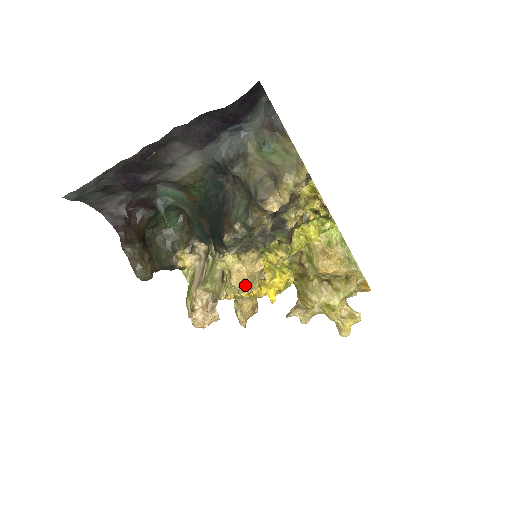
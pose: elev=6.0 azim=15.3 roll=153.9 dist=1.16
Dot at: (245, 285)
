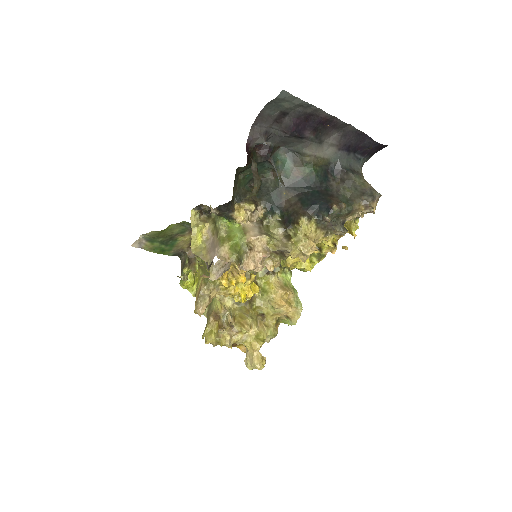
Dot at: (310, 251)
